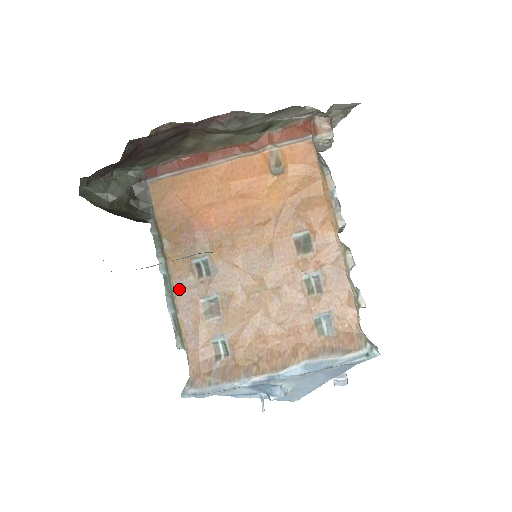
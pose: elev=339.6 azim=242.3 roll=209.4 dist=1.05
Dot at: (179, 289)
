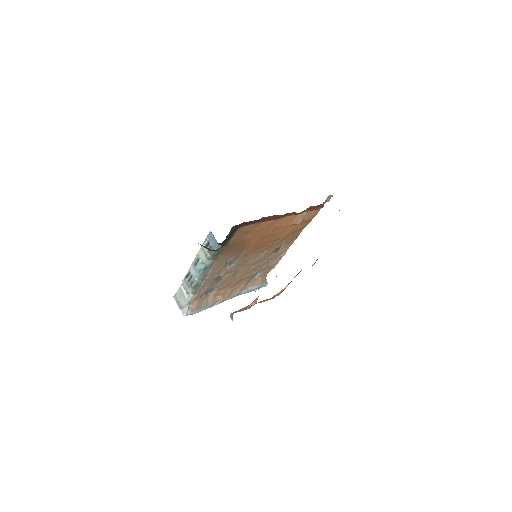
Dot at: (212, 274)
